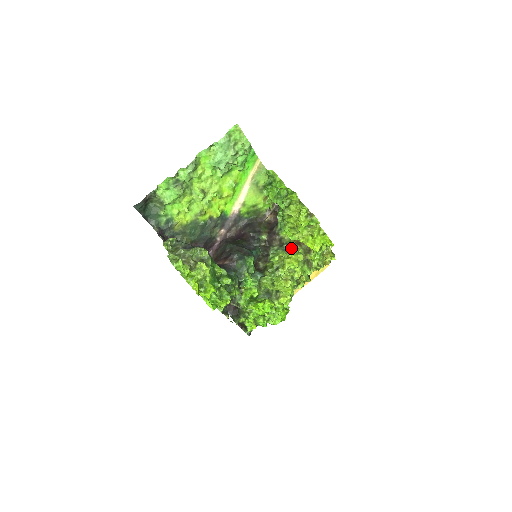
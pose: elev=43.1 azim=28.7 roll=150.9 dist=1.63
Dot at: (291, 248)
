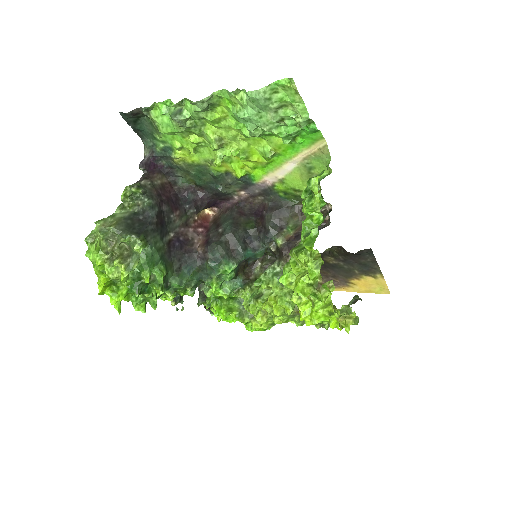
Dot at: occluded
